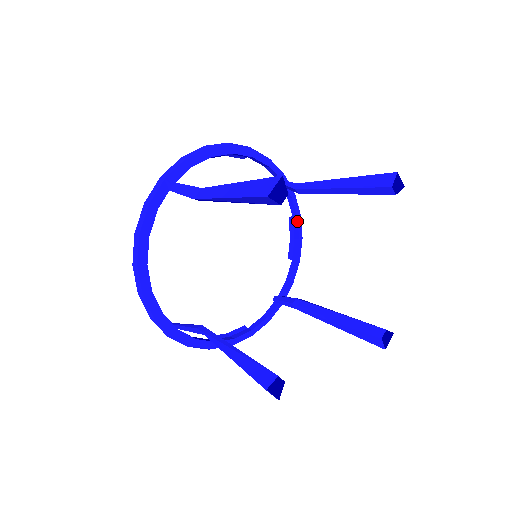
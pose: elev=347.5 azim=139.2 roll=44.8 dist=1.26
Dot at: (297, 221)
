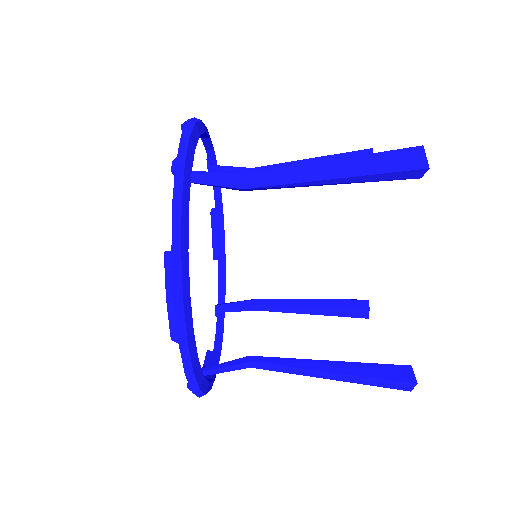
Dot at: (220, 353)
